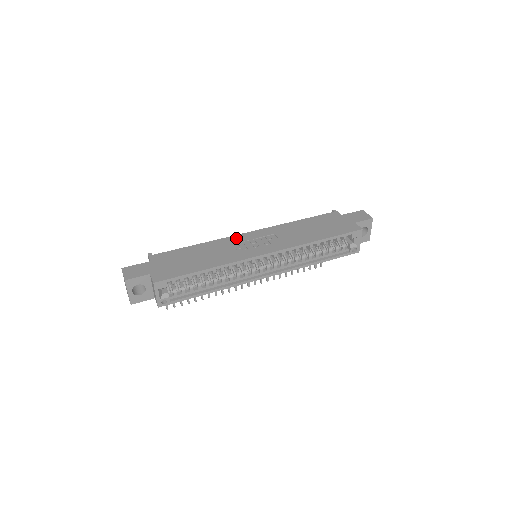
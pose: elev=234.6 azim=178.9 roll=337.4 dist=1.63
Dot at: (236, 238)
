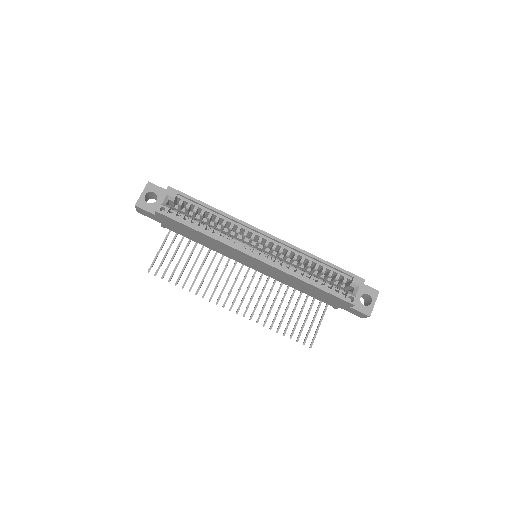
Dot at: occluded
